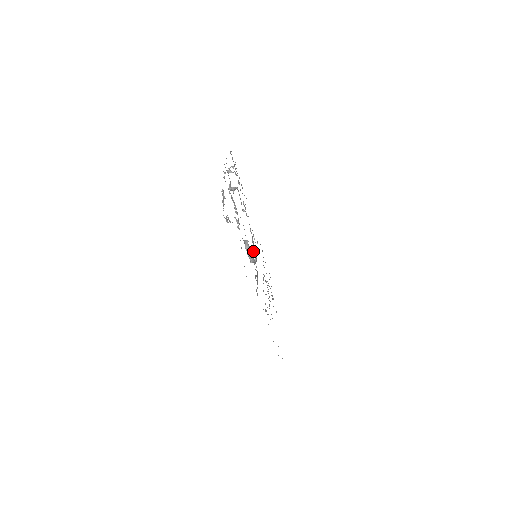
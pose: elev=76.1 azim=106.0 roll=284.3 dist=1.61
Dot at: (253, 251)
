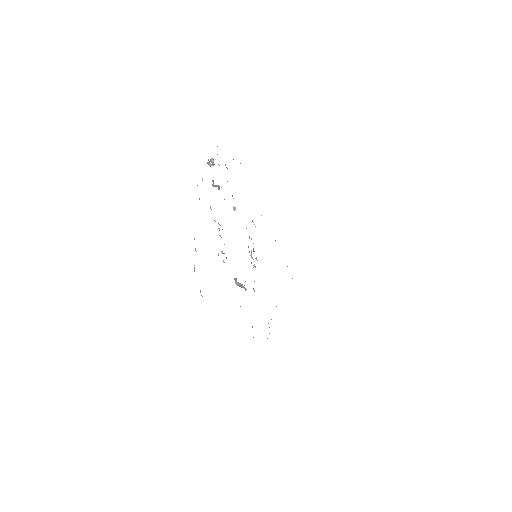
Dot at: (251, 257)
